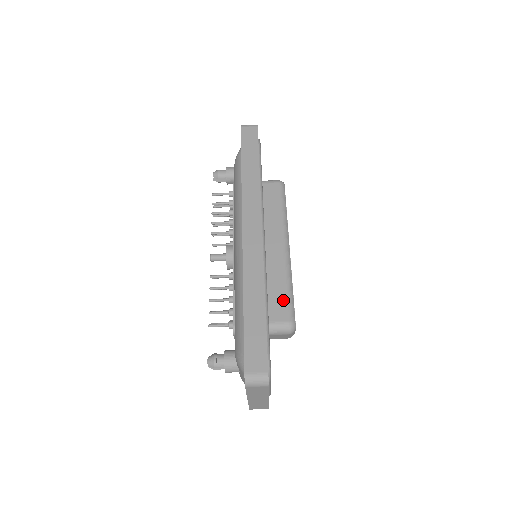
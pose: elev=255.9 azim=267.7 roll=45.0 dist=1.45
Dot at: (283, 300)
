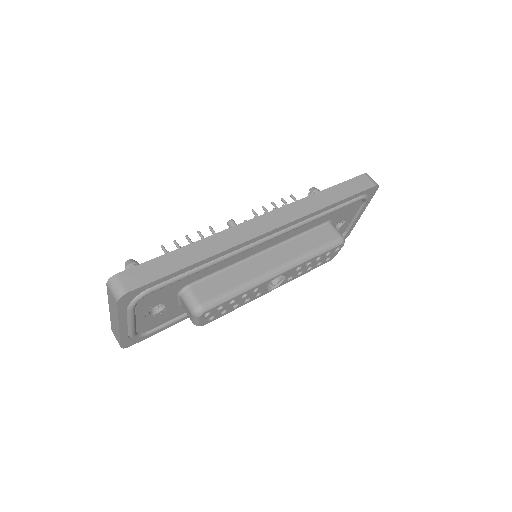
Dot at: (220, 290)
